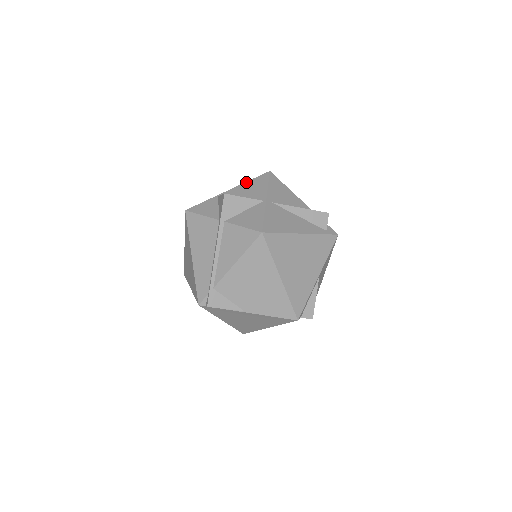
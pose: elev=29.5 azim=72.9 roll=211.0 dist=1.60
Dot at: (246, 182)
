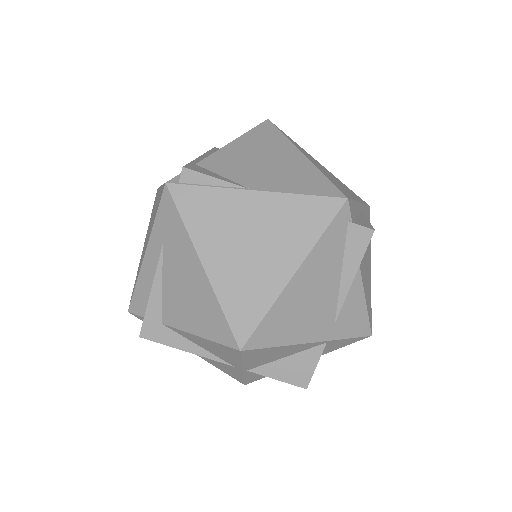
Dot at: occluded
